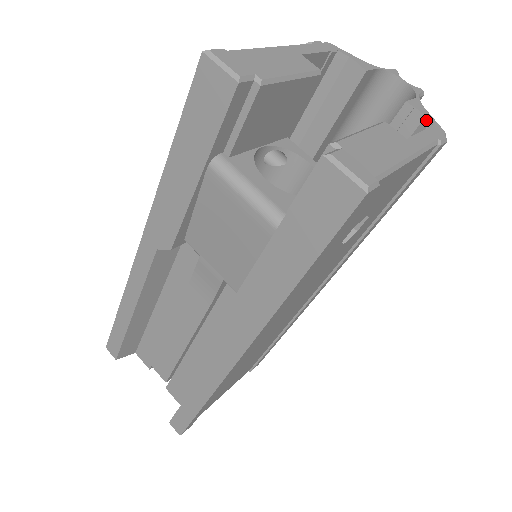
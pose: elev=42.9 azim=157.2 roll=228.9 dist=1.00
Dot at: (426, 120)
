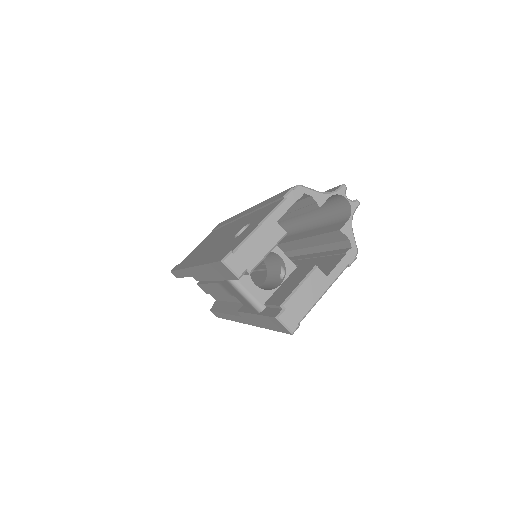
Dot at: (349, 242)
